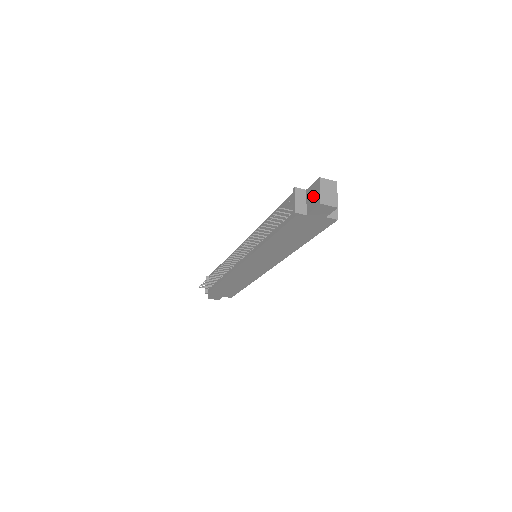
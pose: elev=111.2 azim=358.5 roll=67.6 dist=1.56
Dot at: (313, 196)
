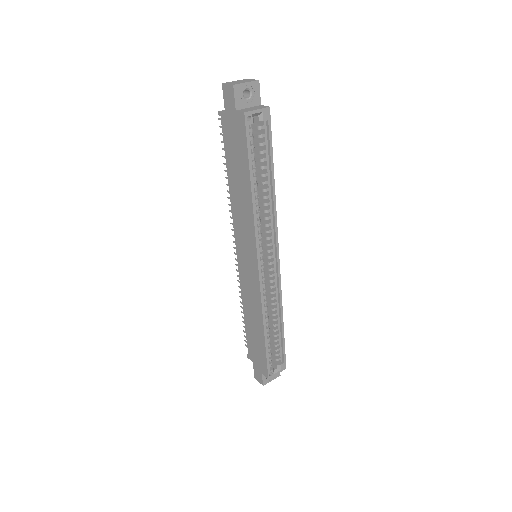
Dot at: occluded
